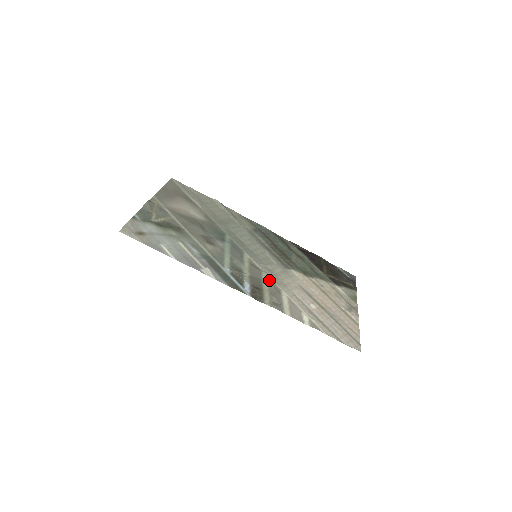
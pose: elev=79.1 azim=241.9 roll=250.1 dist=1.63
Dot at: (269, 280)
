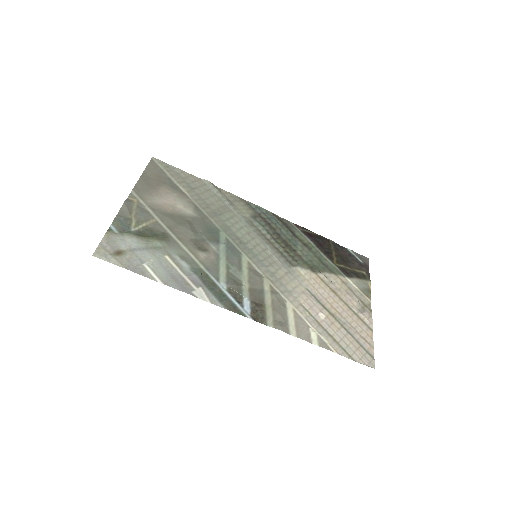
Dot at: (272, 289)
